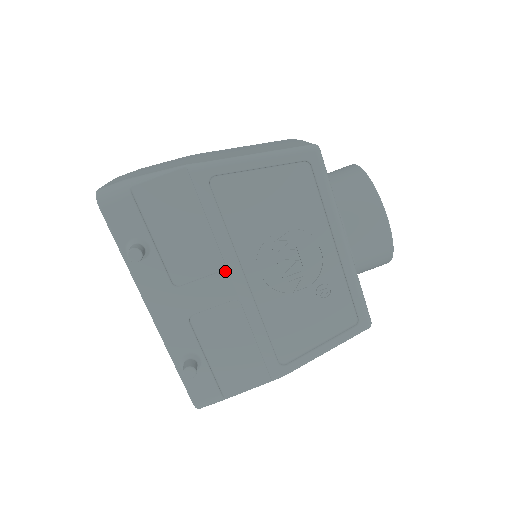
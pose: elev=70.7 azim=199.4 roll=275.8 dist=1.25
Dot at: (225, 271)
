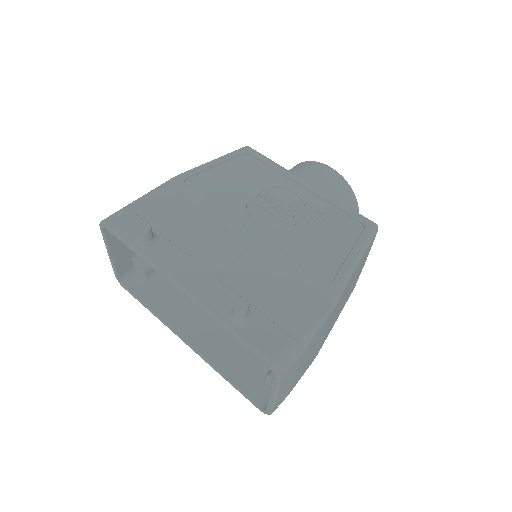
Dot at: (228, 230)
